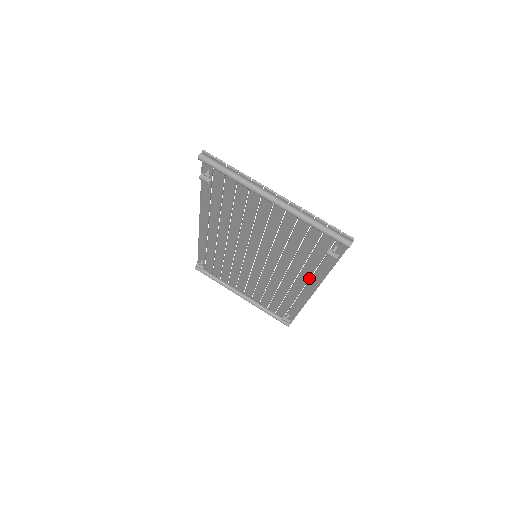
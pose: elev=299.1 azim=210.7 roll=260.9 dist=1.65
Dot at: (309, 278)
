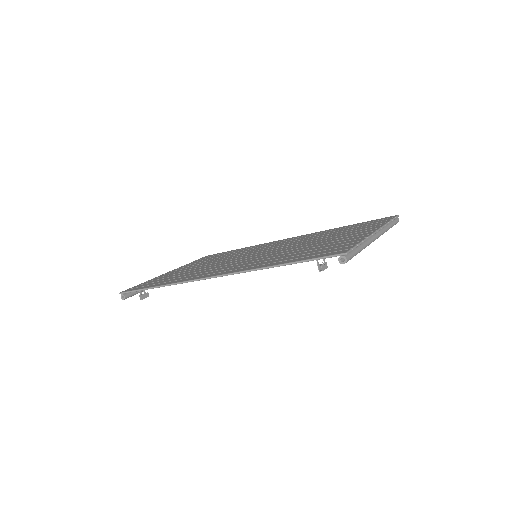
Dot at: occluded
